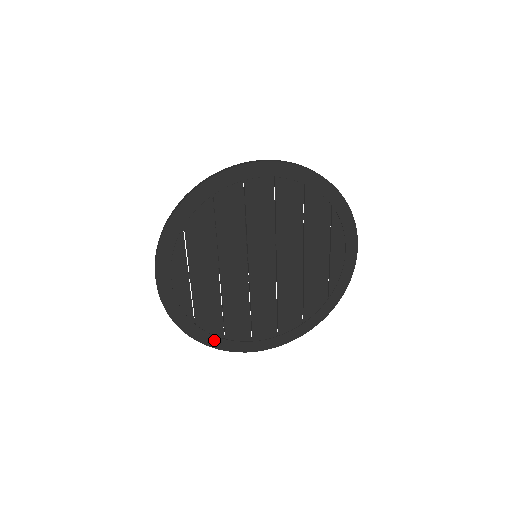
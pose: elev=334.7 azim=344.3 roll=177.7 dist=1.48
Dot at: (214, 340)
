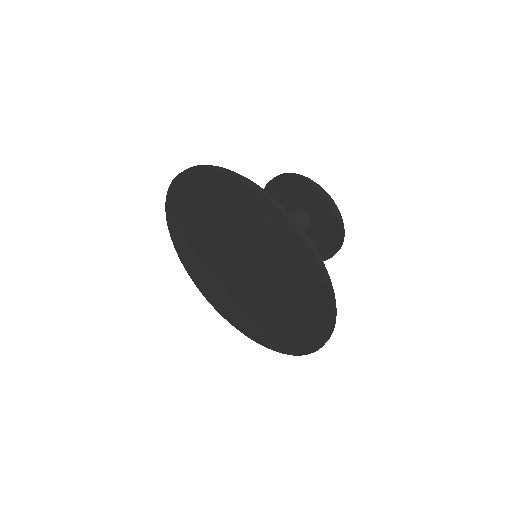
Dot at: (242, 328)
